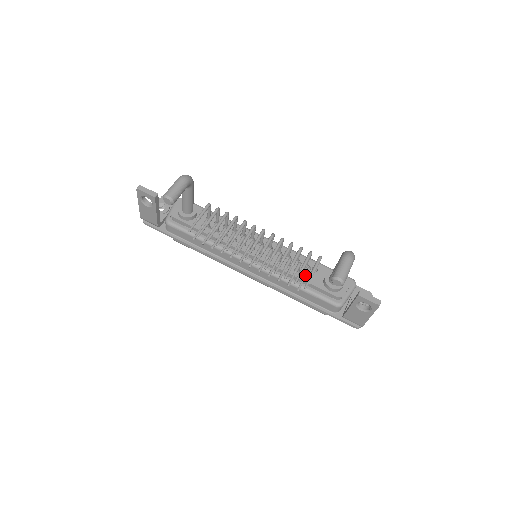
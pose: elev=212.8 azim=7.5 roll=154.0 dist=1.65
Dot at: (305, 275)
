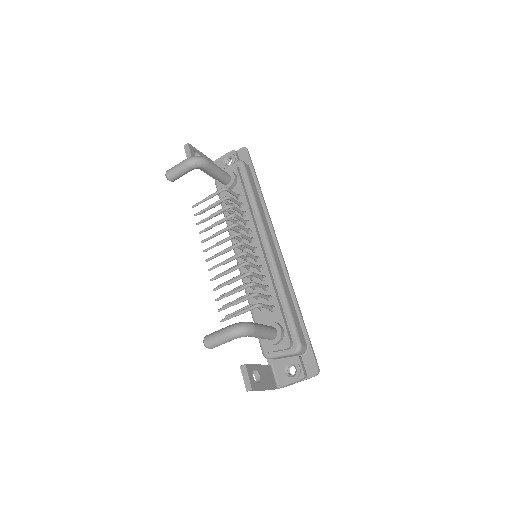
Dot at: (240, 309)
